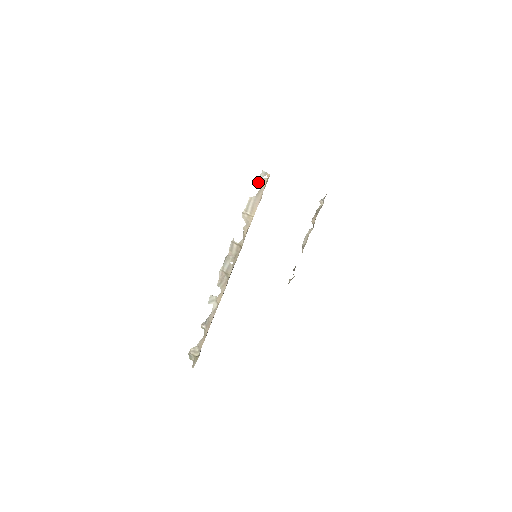
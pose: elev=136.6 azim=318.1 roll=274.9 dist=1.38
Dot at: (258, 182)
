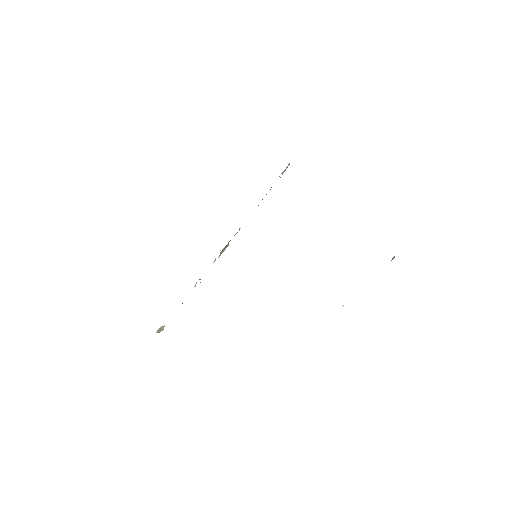
Dot at: occluded
